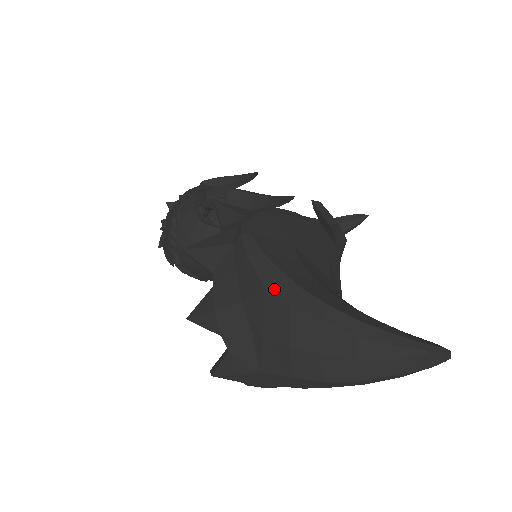
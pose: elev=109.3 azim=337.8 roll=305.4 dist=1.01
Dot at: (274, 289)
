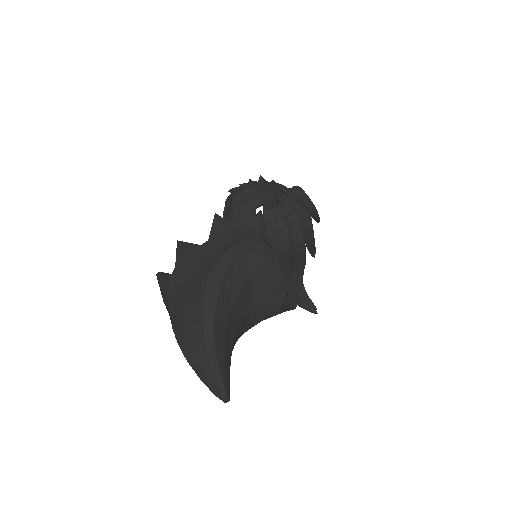
Dot at: (209, 282)
